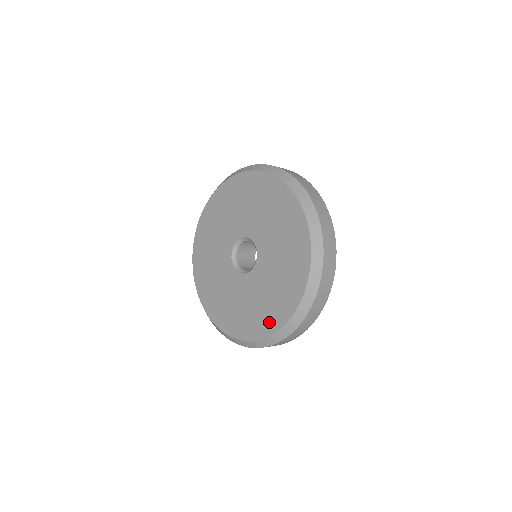
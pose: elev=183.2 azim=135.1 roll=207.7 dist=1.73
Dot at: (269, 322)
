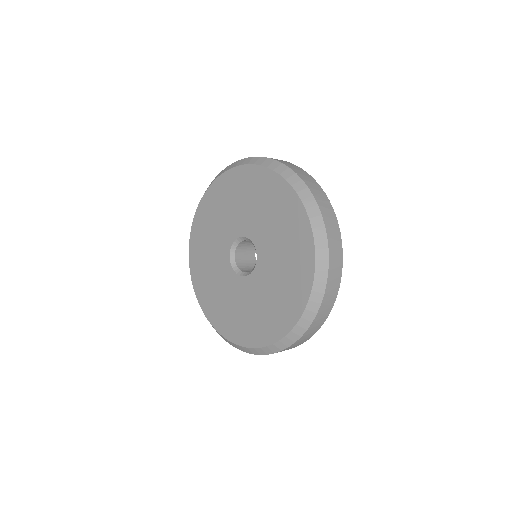
Dot at: (303, 263)
